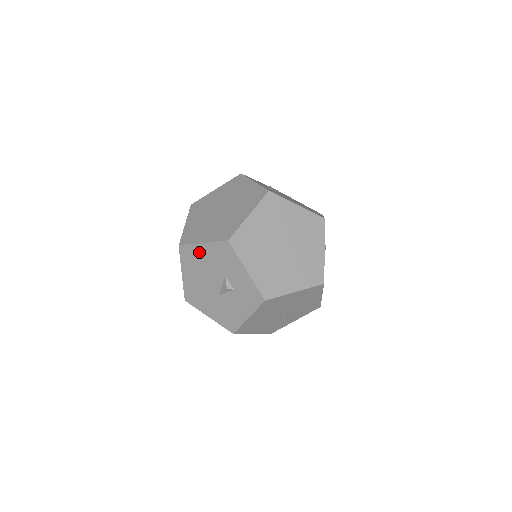
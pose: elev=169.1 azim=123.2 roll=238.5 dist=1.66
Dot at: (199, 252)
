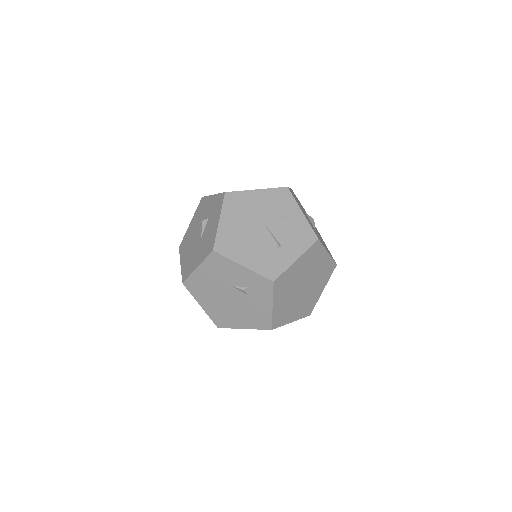
Dot at: (189, 231)
